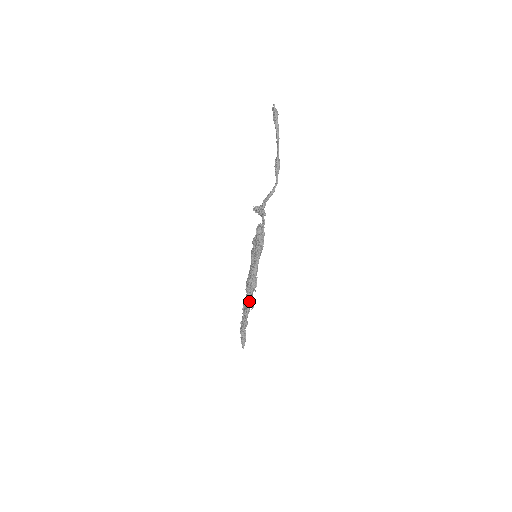
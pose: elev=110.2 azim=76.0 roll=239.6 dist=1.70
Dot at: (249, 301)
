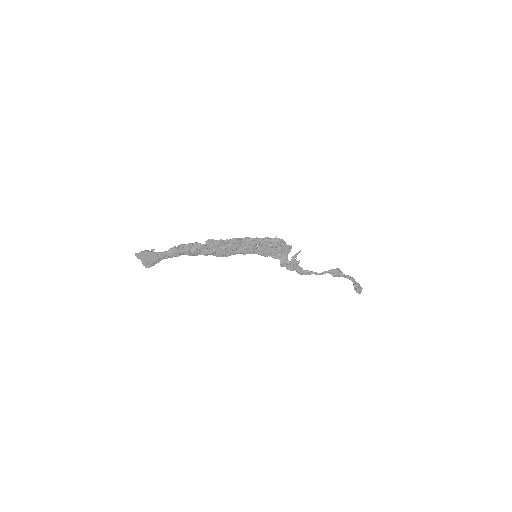
Dot at: occluded
